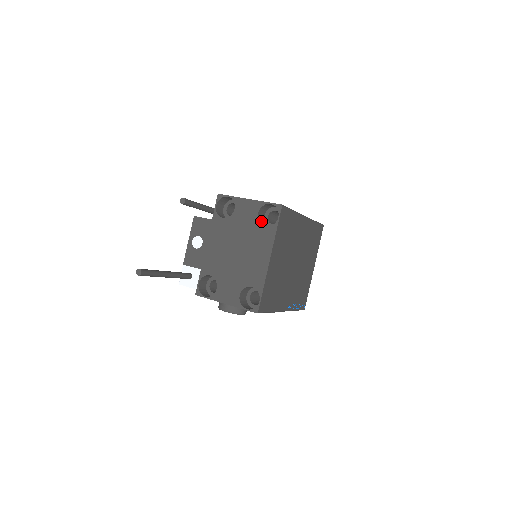
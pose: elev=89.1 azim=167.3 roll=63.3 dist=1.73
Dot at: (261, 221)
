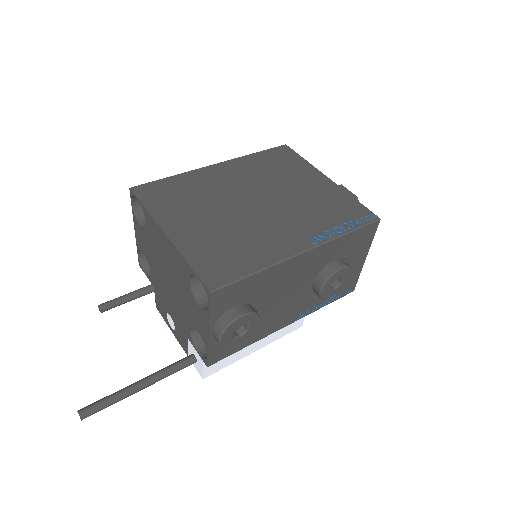
Dot at: occluded
